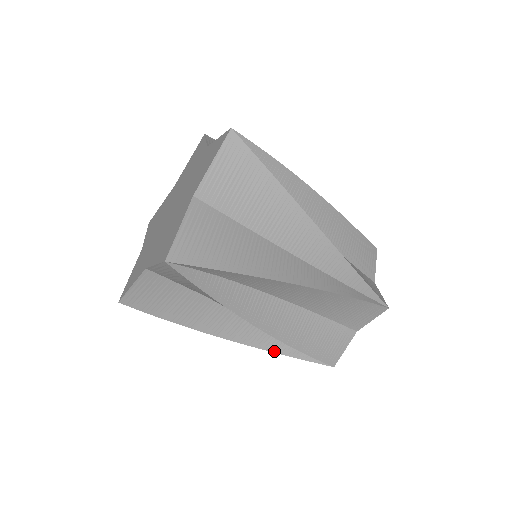
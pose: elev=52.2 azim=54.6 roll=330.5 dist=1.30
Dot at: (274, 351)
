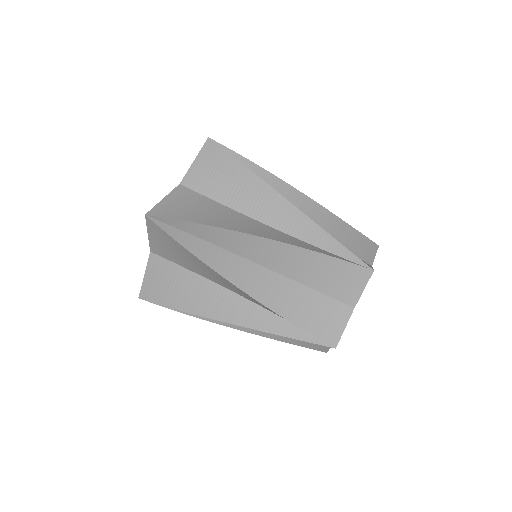
Dot at: (308, 249)
